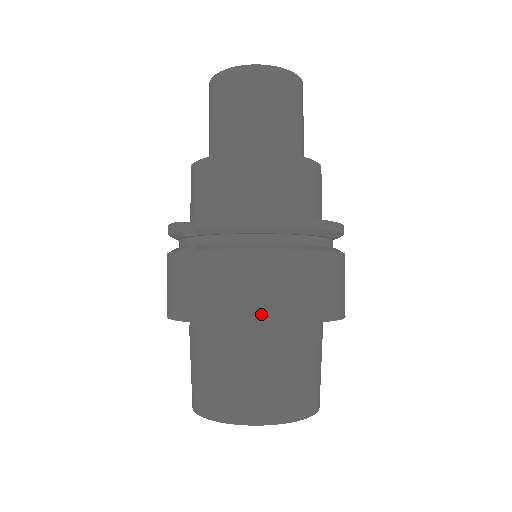
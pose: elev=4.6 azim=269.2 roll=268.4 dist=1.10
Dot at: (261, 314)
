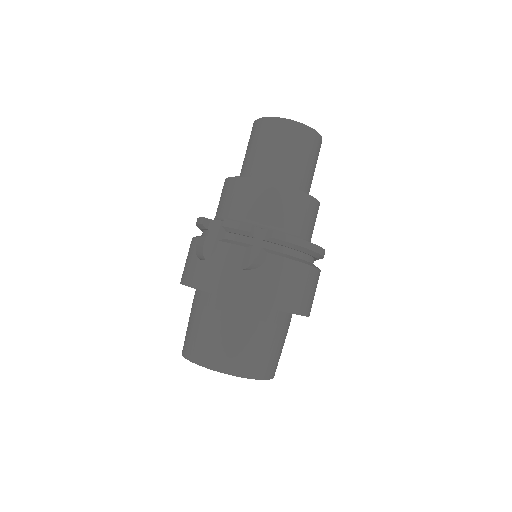
Dot at: (298, 307)
